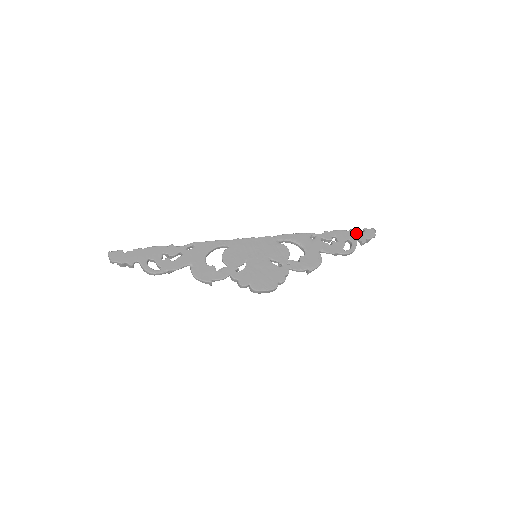
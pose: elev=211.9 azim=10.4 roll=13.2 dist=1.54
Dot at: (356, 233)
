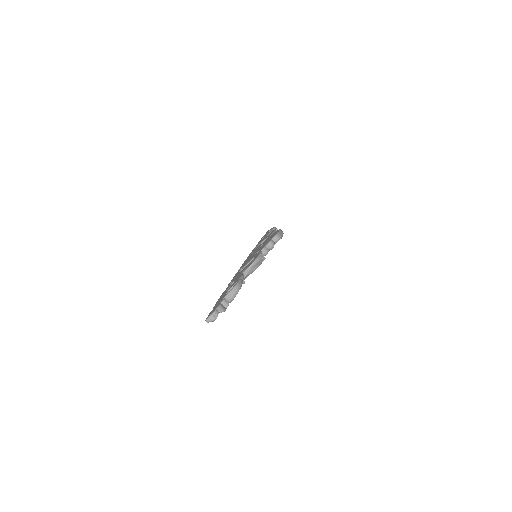
Dot at: occluded
